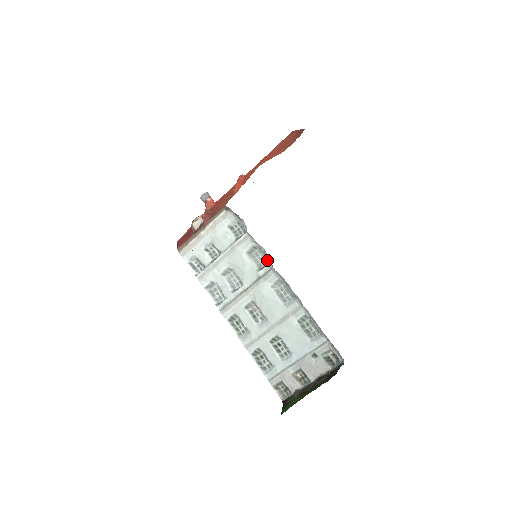
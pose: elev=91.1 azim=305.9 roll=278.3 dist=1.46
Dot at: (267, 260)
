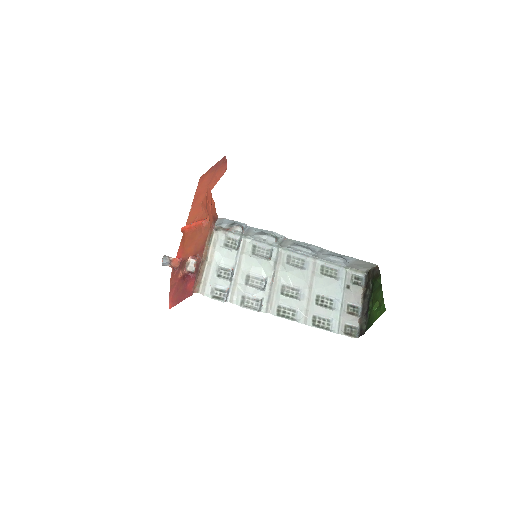
Dot at: (268, 249)
